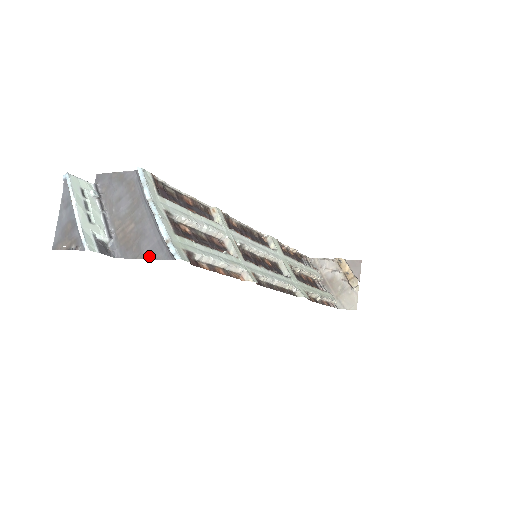
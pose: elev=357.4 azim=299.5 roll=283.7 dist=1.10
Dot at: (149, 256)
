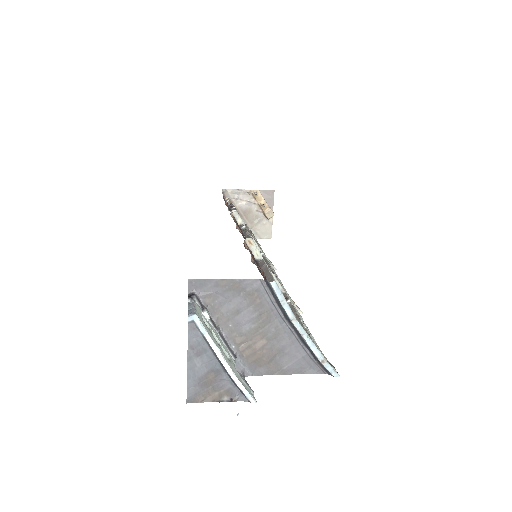
Dot at: (292, 372)
